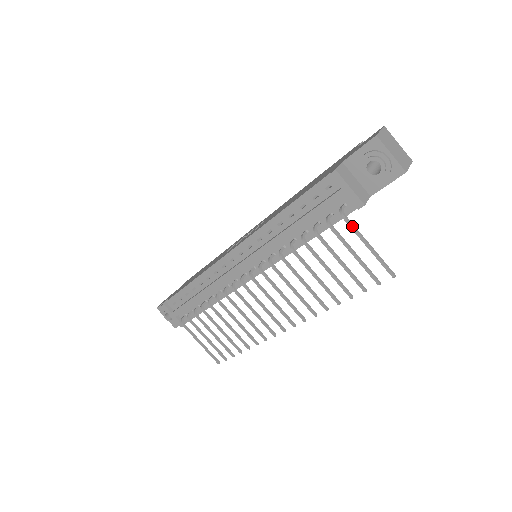
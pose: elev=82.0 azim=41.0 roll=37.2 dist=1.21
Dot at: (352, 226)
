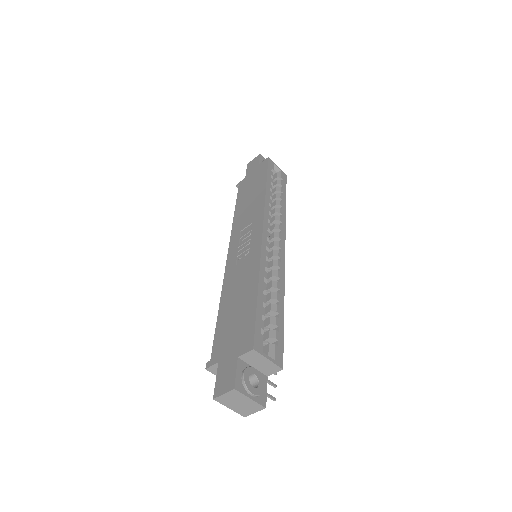
Dot at: occluded
